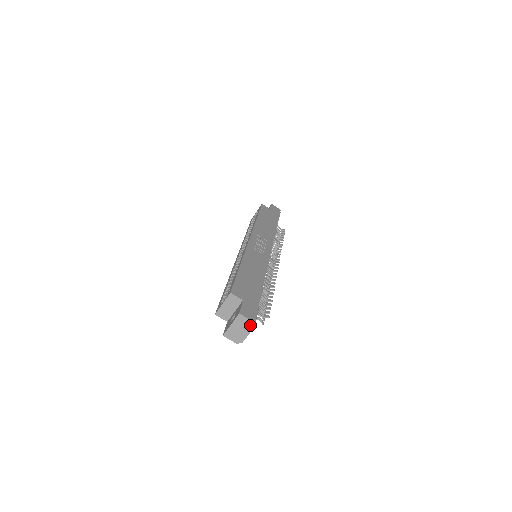
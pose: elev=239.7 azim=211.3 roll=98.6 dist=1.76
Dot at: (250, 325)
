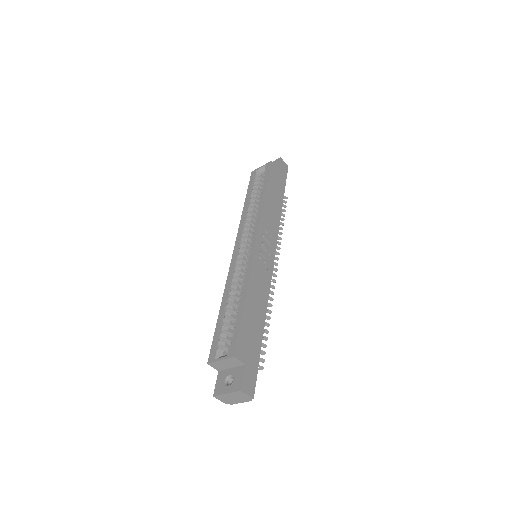
Dot at: (247, 399)
